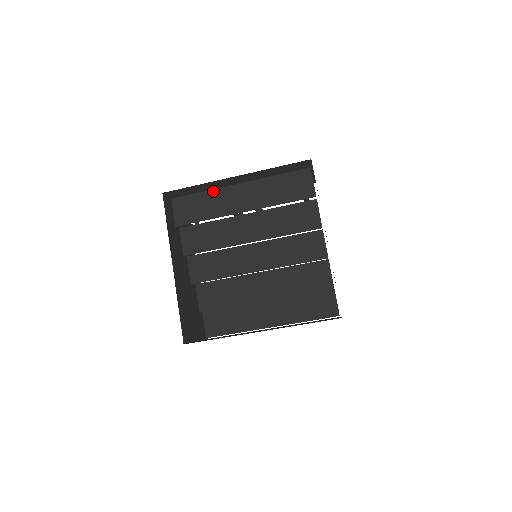
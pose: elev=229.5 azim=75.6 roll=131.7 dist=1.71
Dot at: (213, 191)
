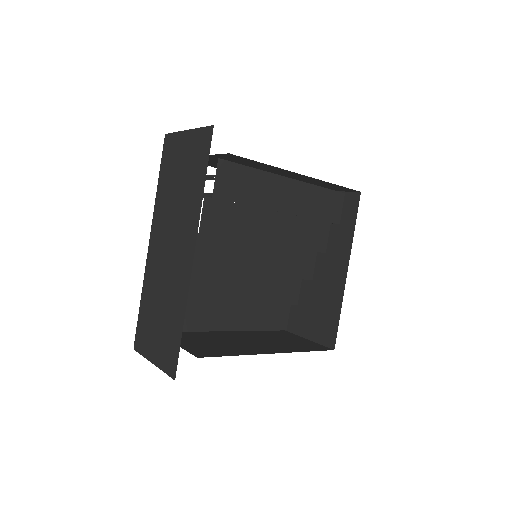
Dot at: (264, 173)
